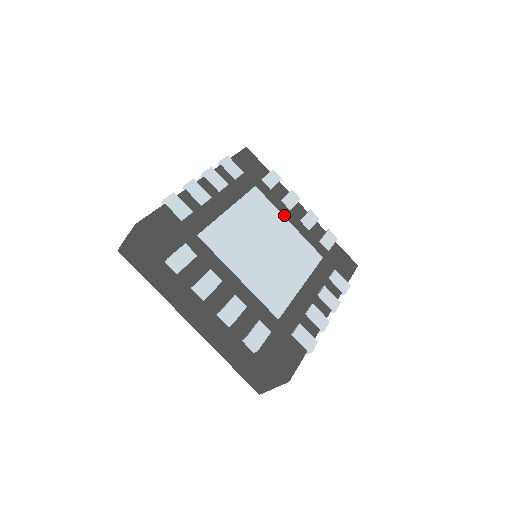
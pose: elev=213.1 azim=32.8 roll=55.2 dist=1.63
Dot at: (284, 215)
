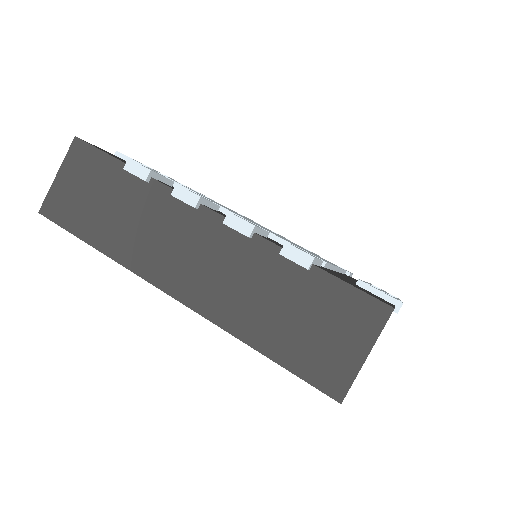
Dot at: occluded
